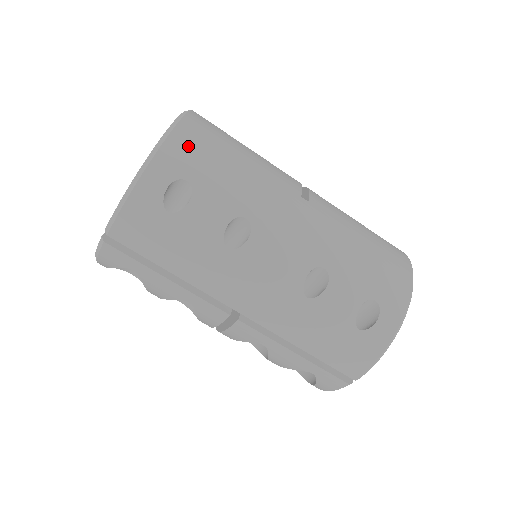
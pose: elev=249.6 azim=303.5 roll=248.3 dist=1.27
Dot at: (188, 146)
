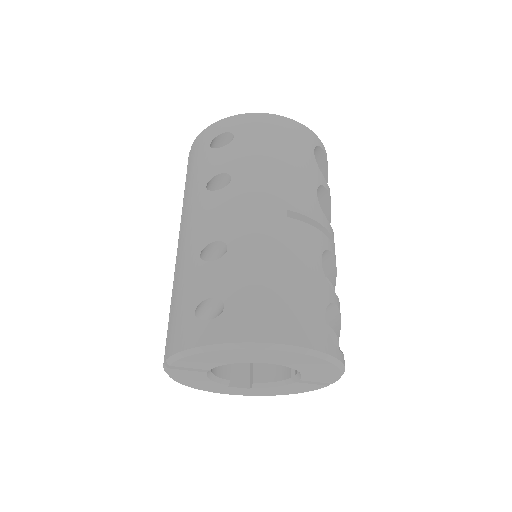
Dot at: (260, 124)
